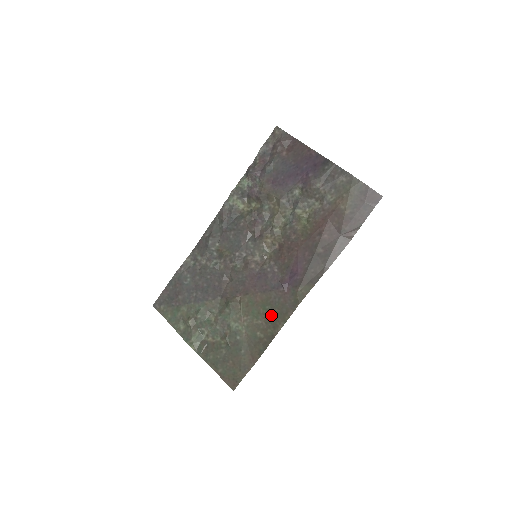
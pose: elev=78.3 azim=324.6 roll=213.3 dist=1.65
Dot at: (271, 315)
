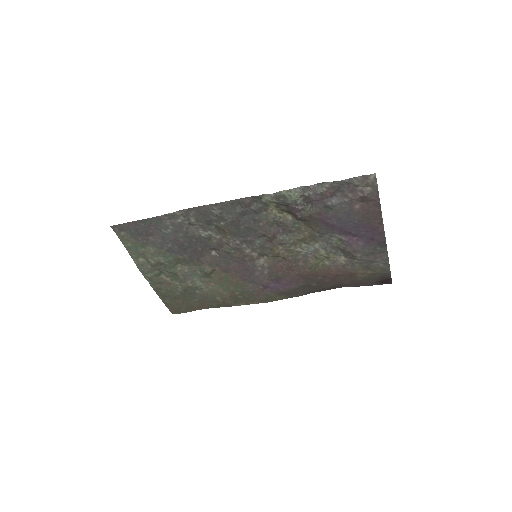
Dot at: (238, 295)
